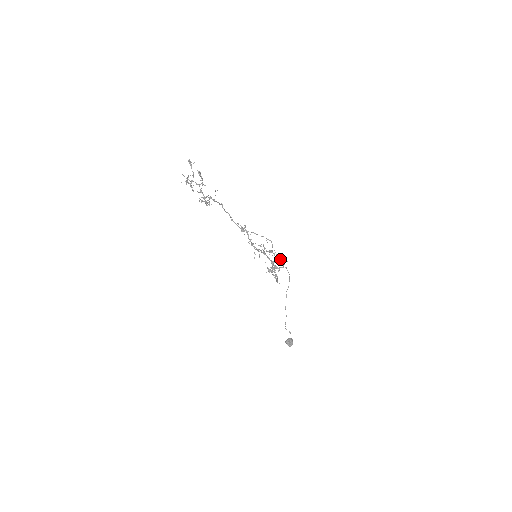
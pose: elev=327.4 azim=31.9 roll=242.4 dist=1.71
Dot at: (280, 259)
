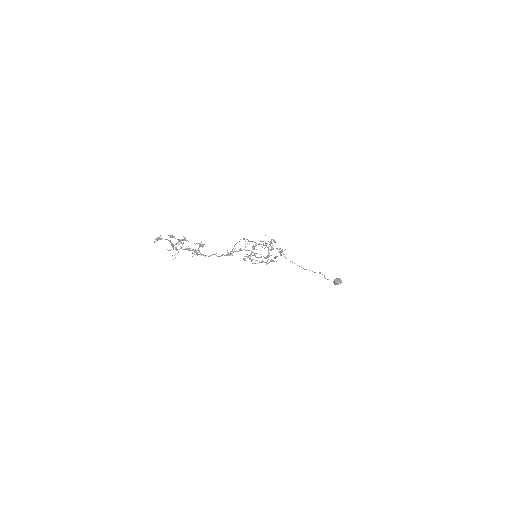
Dot at: occluded
